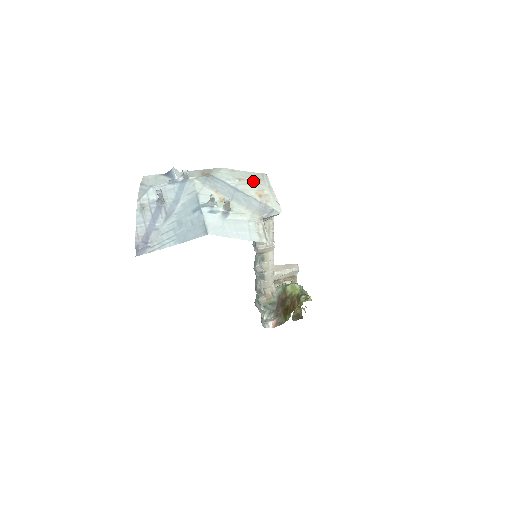
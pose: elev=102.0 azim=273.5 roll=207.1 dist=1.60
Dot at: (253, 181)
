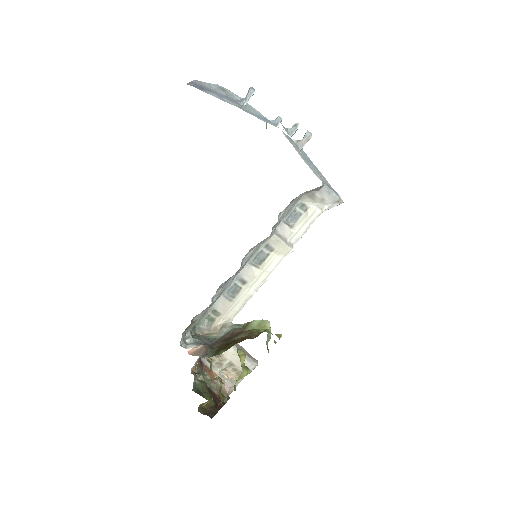
Dot at: occluded
